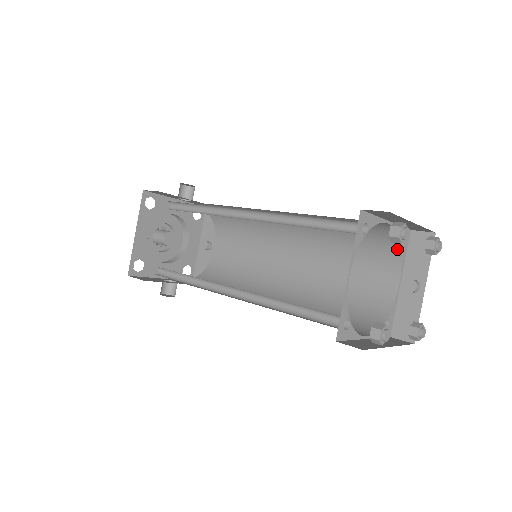
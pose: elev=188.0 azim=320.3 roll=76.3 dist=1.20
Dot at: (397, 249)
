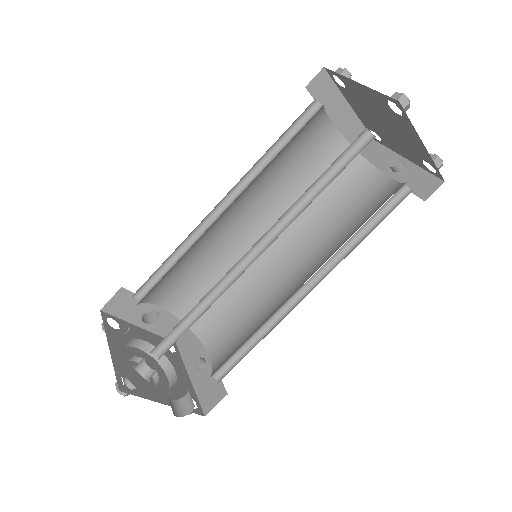
Dot at: (360, 159)
